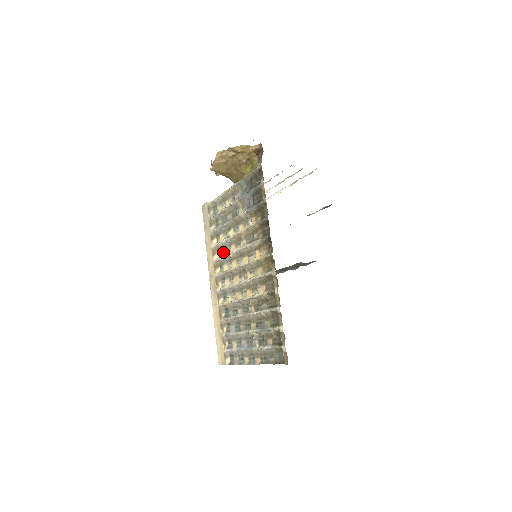
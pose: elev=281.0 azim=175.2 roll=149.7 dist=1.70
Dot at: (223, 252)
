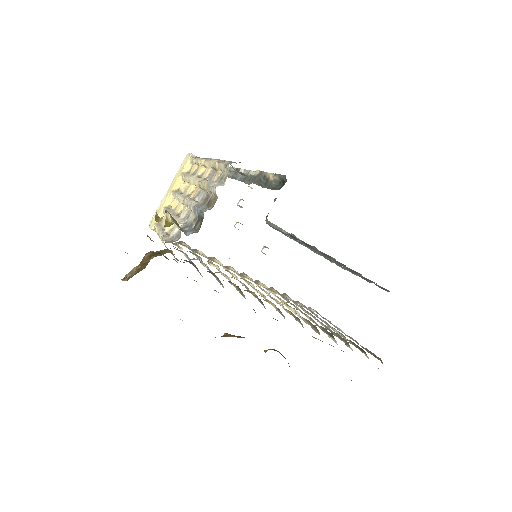
Dot at: occluded
